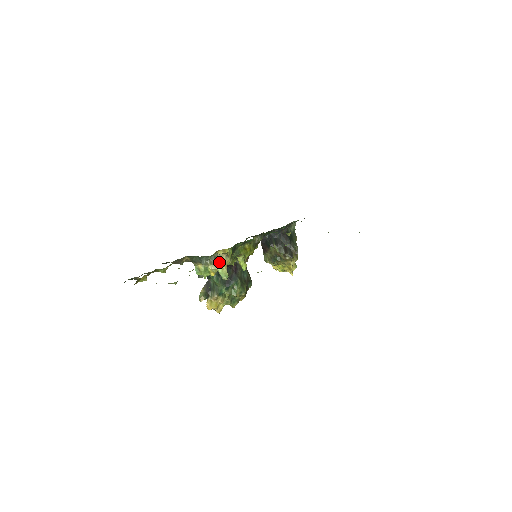
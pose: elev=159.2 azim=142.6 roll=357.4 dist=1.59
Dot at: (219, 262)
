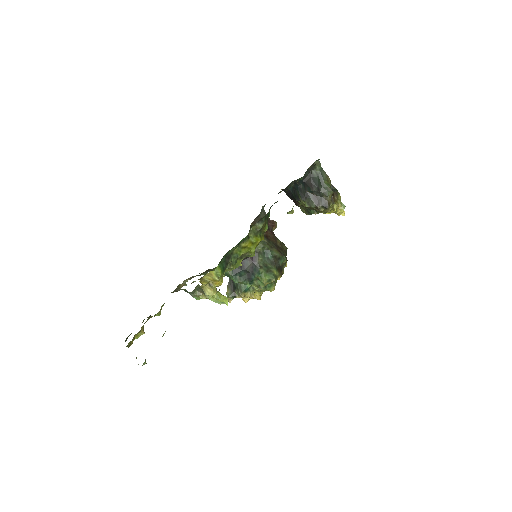
Dot at: (204, 294)
